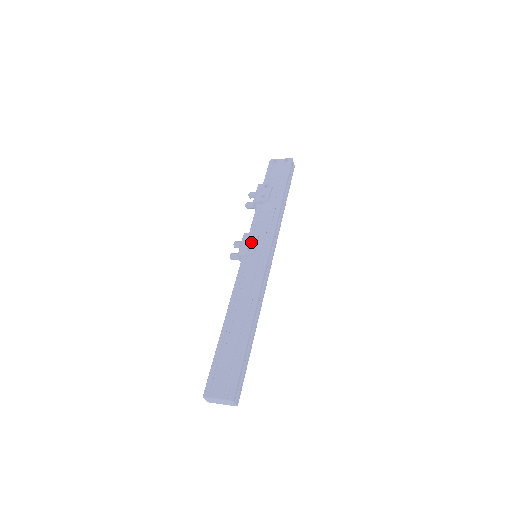
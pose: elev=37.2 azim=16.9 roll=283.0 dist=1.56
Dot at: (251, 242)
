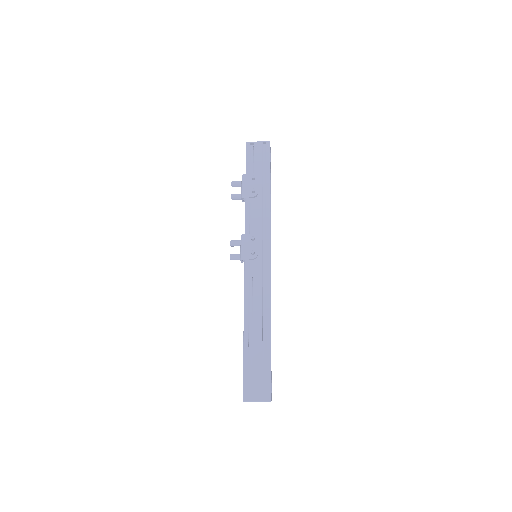
Dot at: (252, 245)
